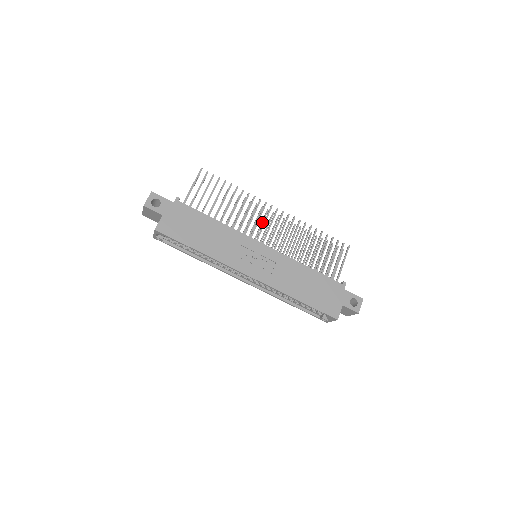
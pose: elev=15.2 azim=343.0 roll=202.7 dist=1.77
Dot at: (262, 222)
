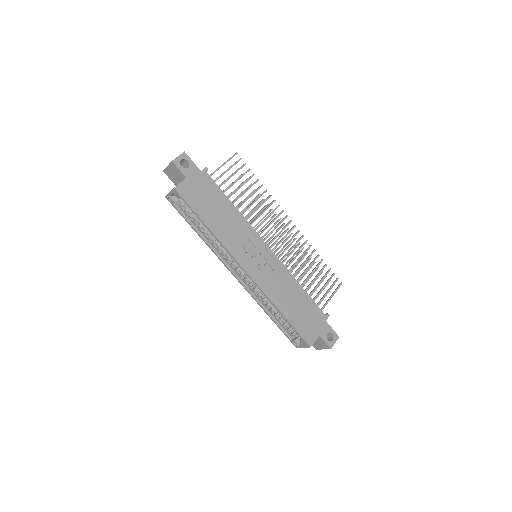
Dot at: (271, 228)
